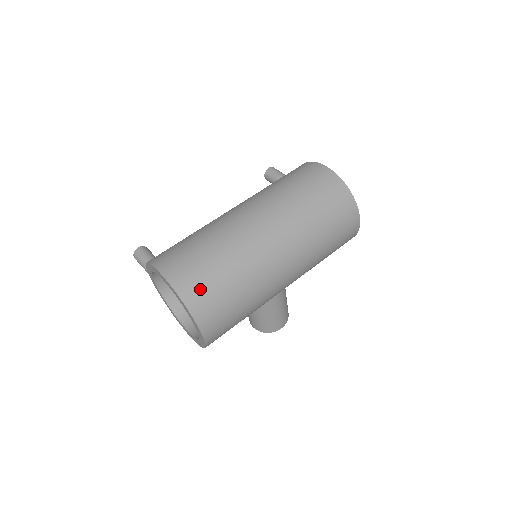
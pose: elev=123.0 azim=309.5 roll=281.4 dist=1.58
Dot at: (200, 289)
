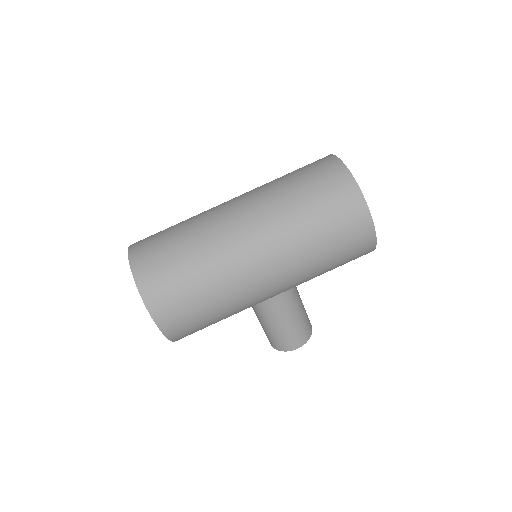
Dot at: (155, 272)
